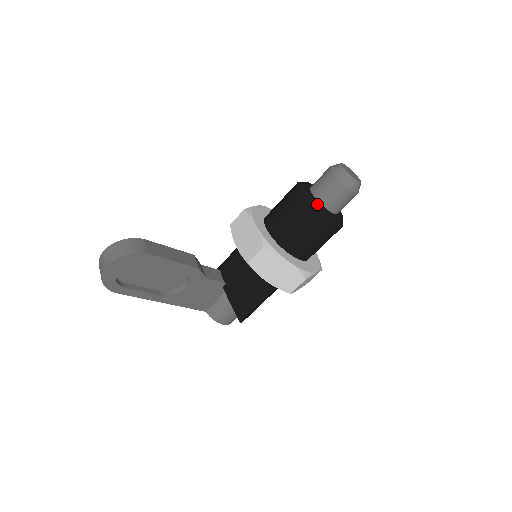
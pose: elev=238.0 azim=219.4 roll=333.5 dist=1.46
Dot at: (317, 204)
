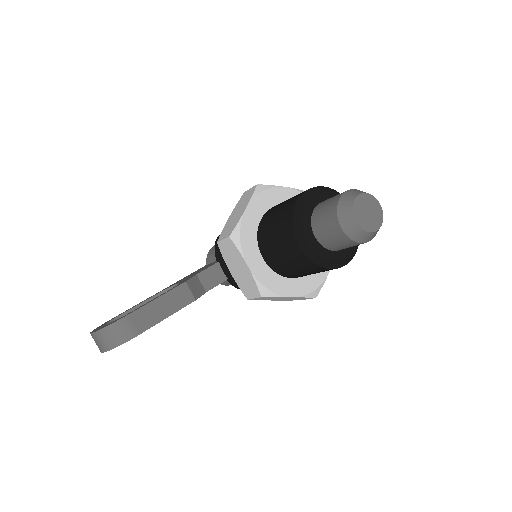
Dot at: (321, 258)
